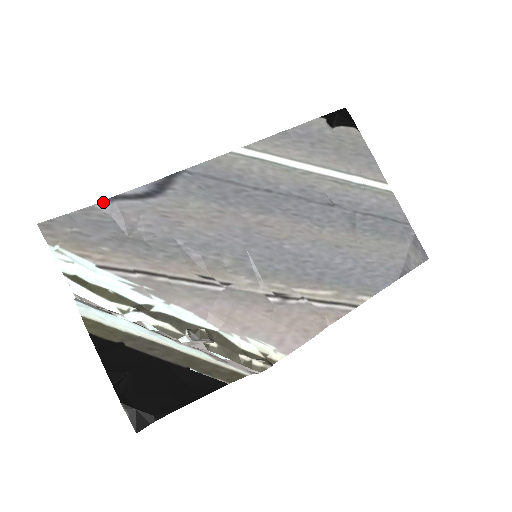
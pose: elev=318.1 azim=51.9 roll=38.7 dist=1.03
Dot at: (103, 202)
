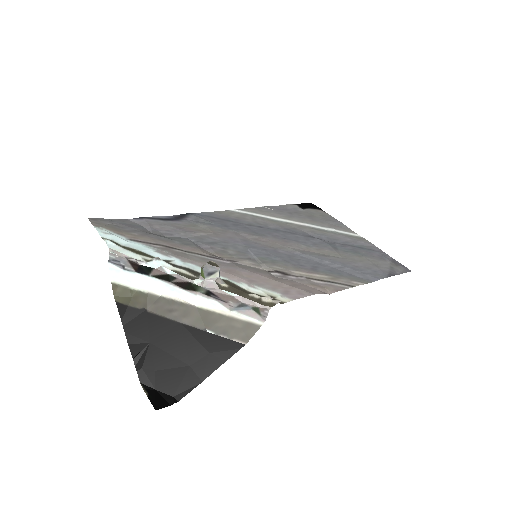
Dot at: (135, 219)
